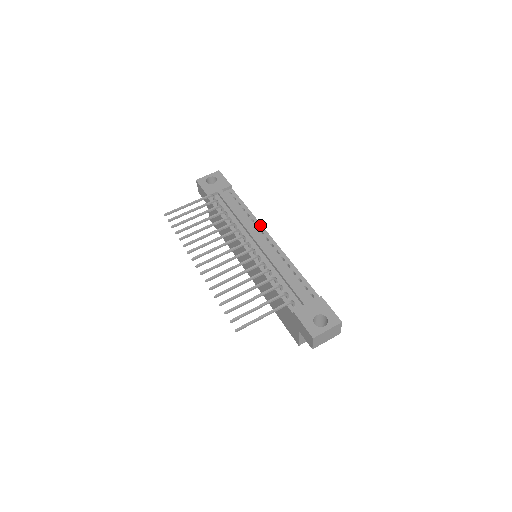
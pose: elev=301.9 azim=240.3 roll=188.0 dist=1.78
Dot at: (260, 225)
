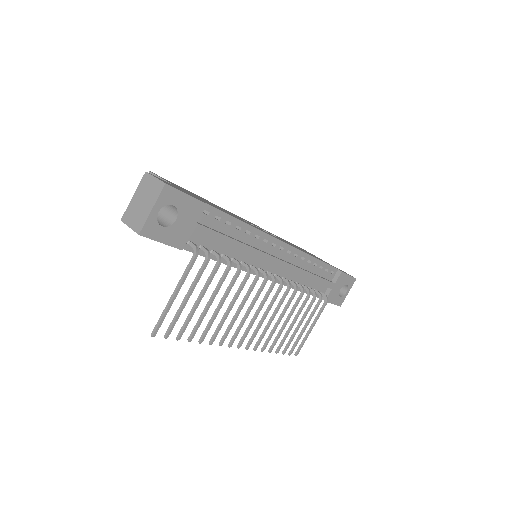
Dot at: (268, 237)
